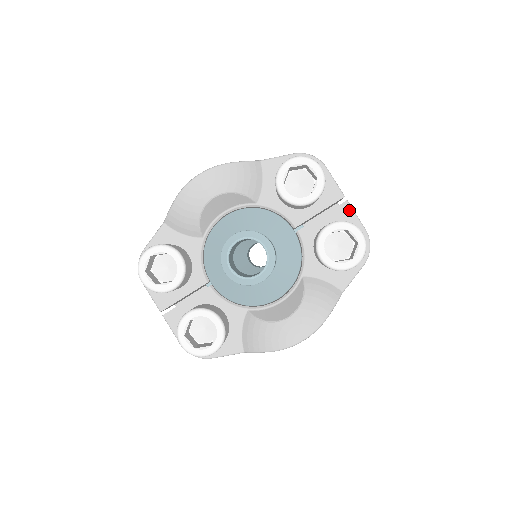
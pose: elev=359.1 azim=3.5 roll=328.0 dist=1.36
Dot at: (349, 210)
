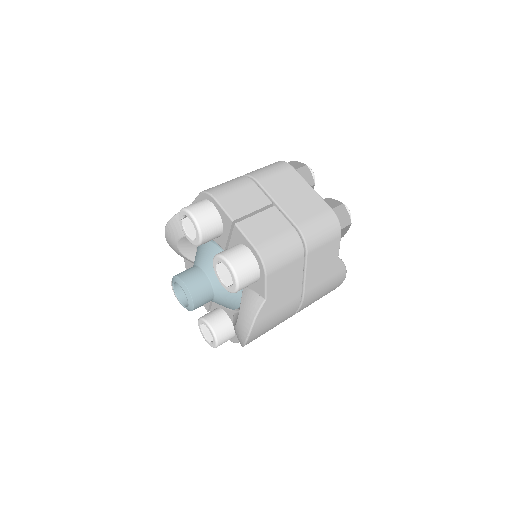
Dot at: (239, 232)
